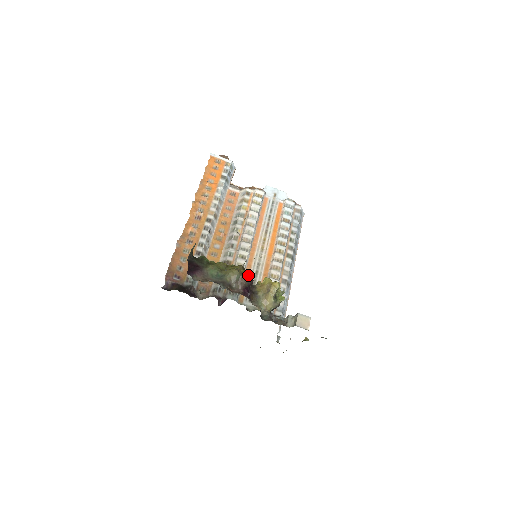
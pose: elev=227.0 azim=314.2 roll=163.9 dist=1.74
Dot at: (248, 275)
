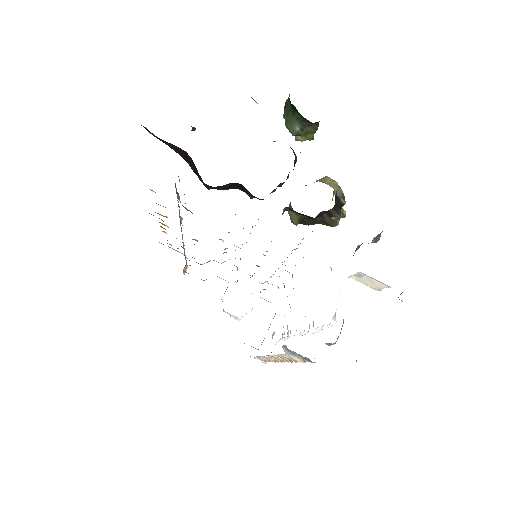
Dot at: occluded
